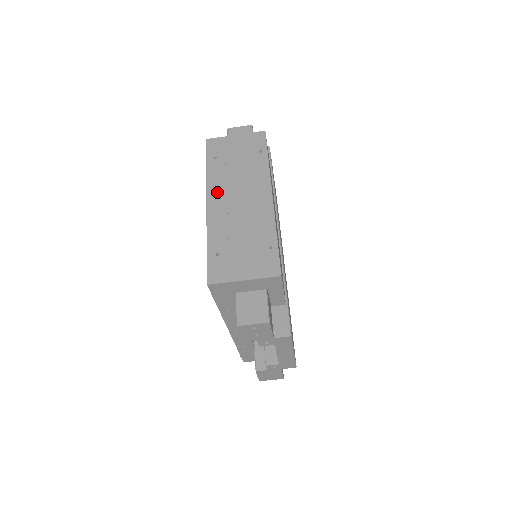
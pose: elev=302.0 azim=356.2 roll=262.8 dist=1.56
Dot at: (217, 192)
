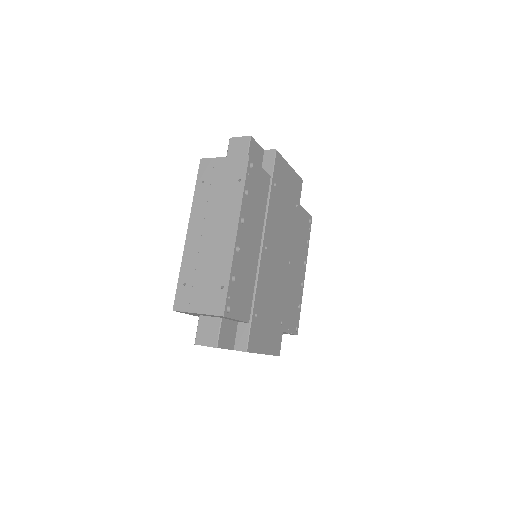
Dot at: (197, 221)
